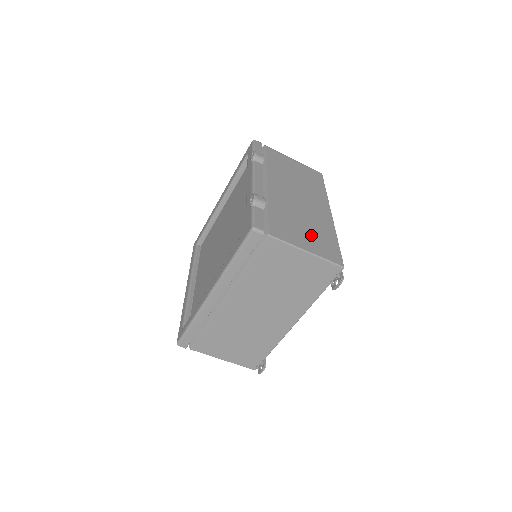
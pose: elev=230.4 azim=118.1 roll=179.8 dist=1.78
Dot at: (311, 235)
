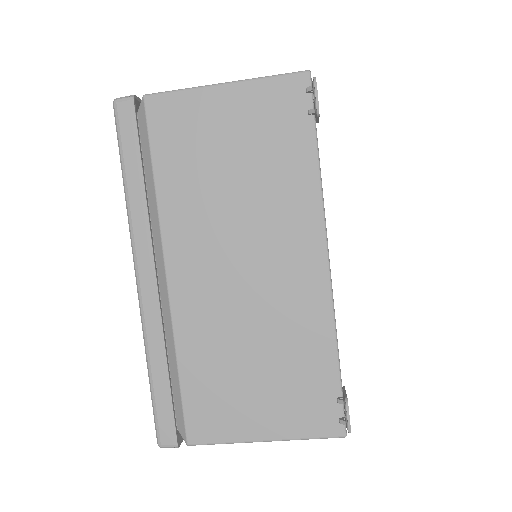
Dot at: occluded
